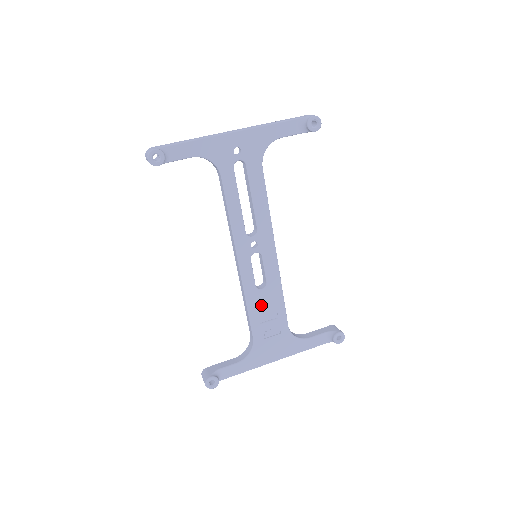
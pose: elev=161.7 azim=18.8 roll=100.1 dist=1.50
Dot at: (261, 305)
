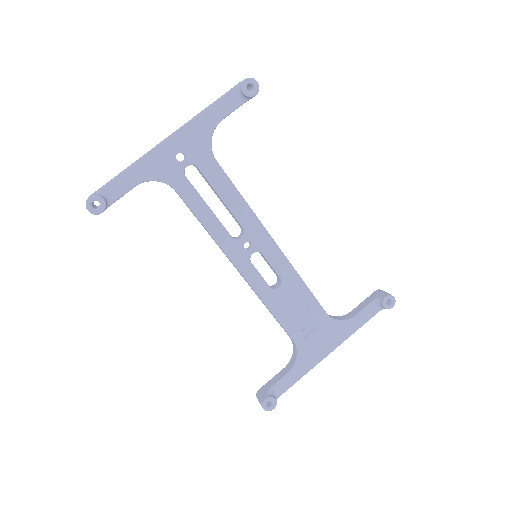
Dot at: (285, 304)
